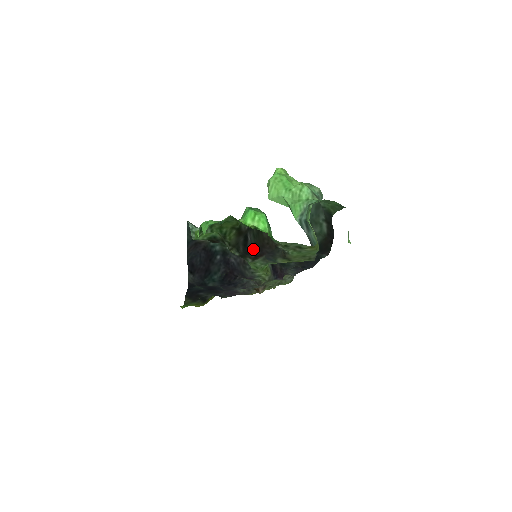
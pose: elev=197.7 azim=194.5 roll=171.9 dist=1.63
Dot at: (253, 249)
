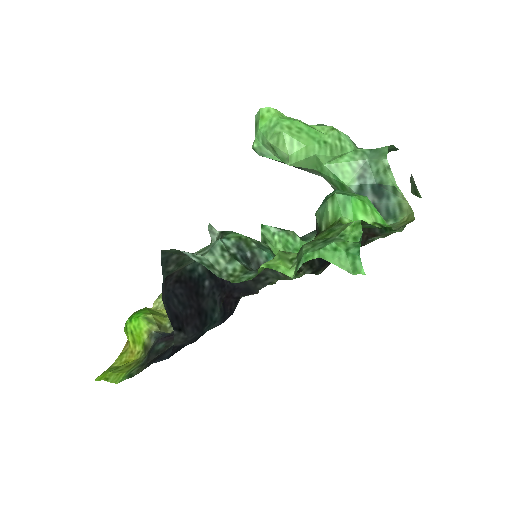
Dot at: occluded
